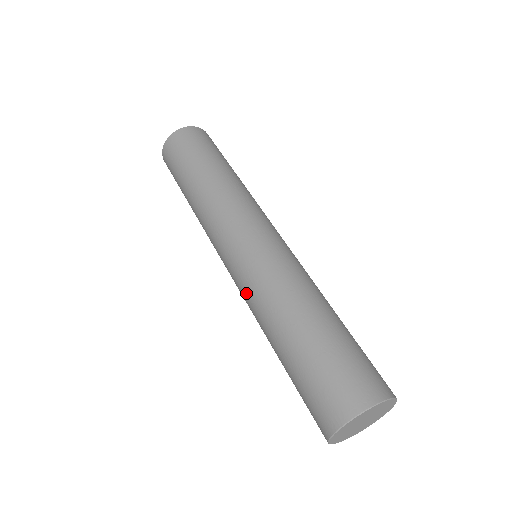
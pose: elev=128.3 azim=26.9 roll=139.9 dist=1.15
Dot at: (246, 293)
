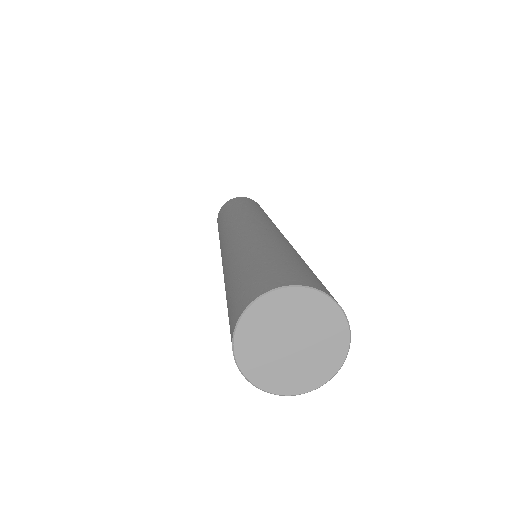
Dot at: (245, 234)
